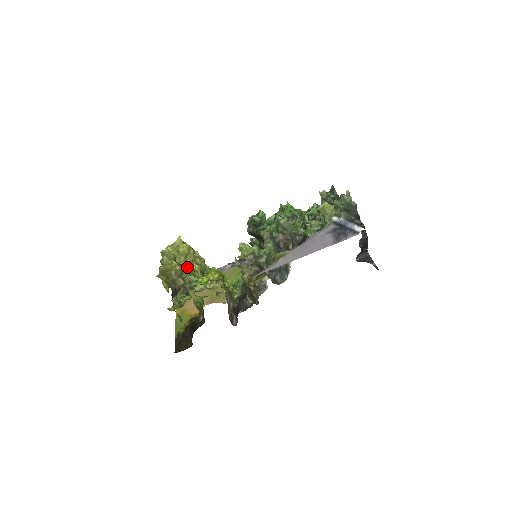
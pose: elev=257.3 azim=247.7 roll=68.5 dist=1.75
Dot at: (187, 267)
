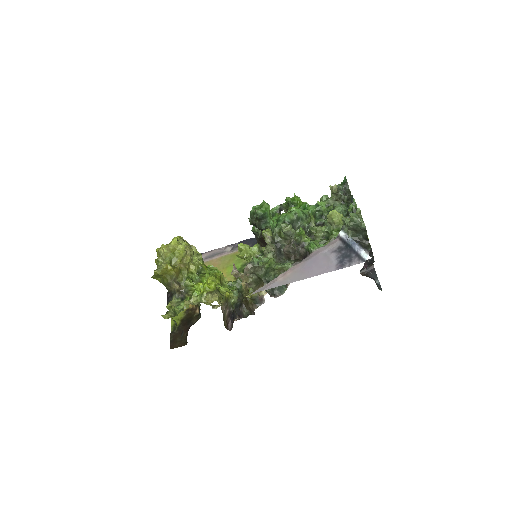
Dot at: (183, 269)
